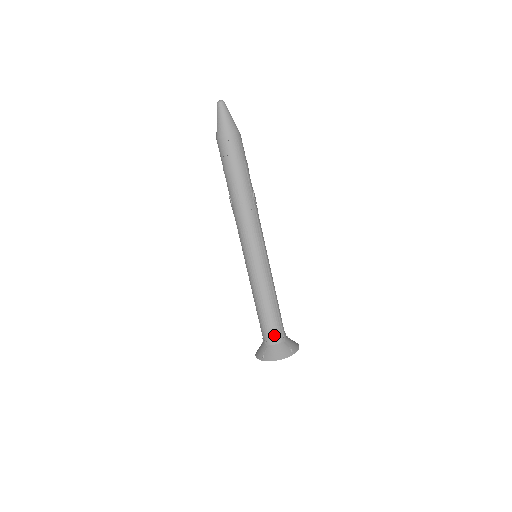
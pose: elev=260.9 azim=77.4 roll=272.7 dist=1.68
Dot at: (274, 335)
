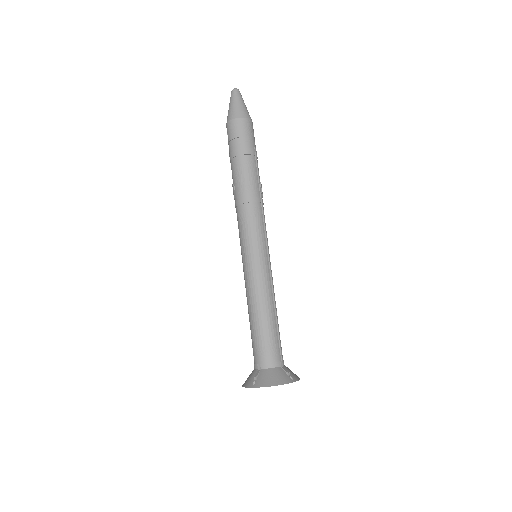
Dot at: (270, 355)
